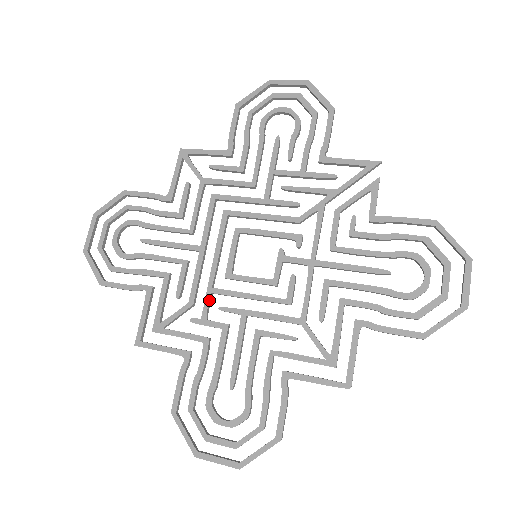
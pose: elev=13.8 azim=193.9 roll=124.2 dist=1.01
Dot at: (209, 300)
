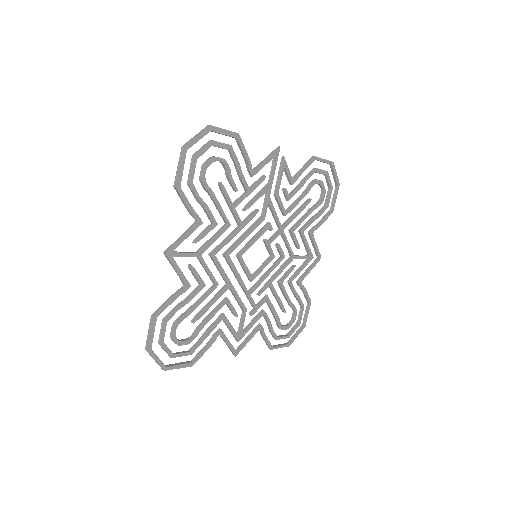
Dot at: (252, 299)
